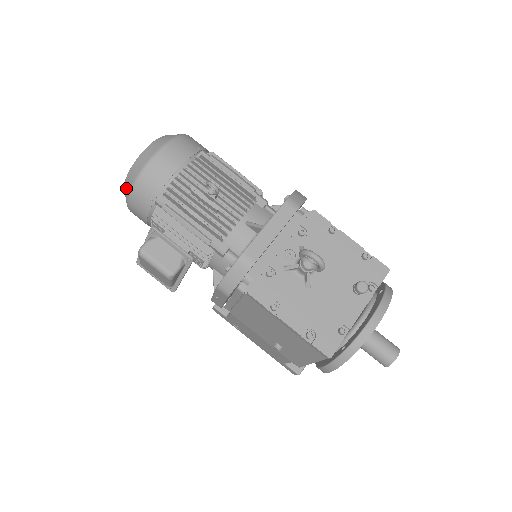
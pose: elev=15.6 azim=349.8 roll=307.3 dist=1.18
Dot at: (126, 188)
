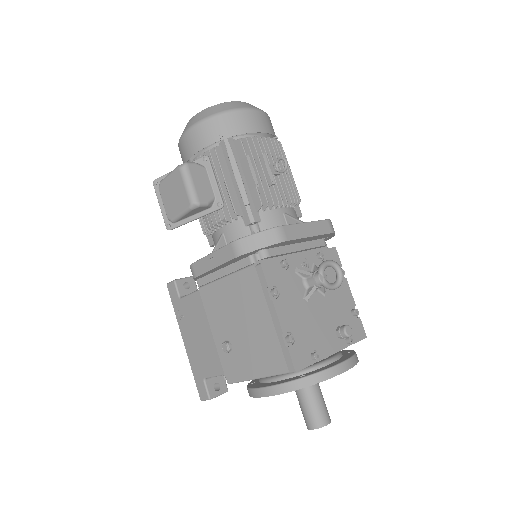
Dot at: (201, 115)
